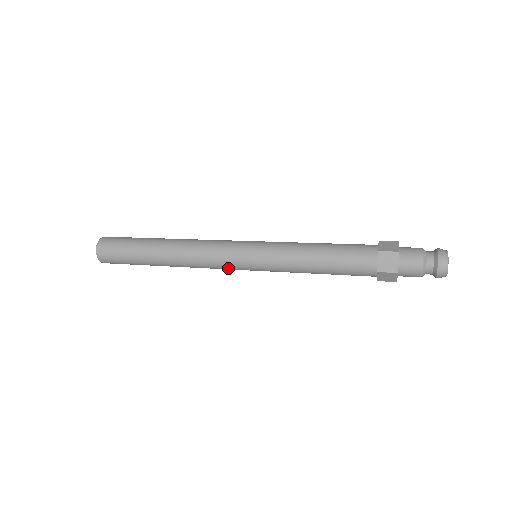
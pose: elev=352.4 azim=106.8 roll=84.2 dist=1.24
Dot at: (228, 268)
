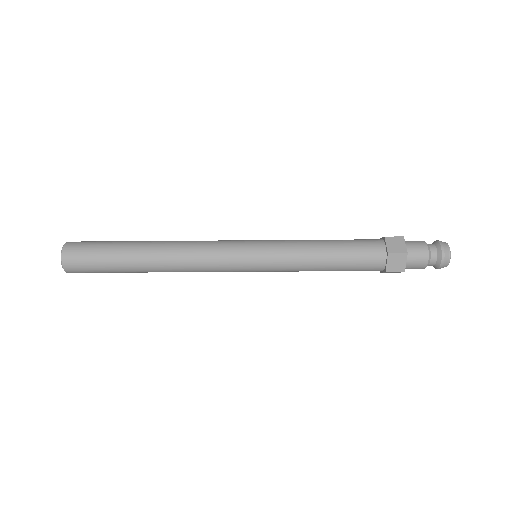
Dot at: (226, 248)
